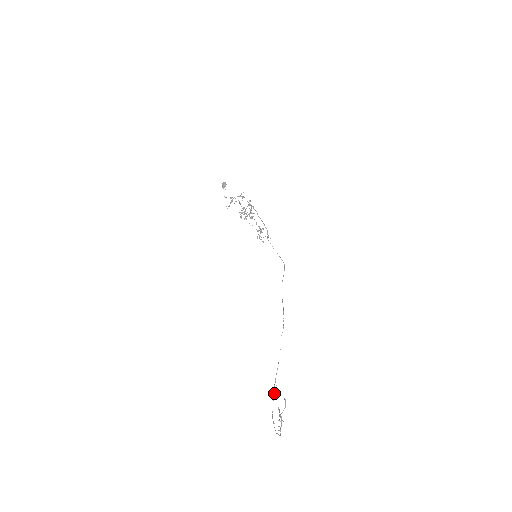
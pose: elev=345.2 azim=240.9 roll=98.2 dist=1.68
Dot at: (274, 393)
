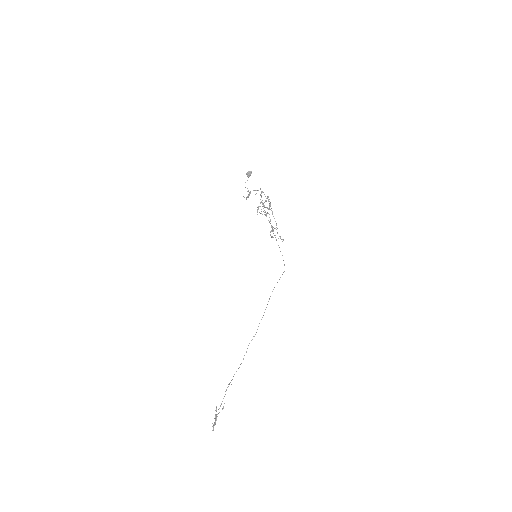
Dot at: occluded
